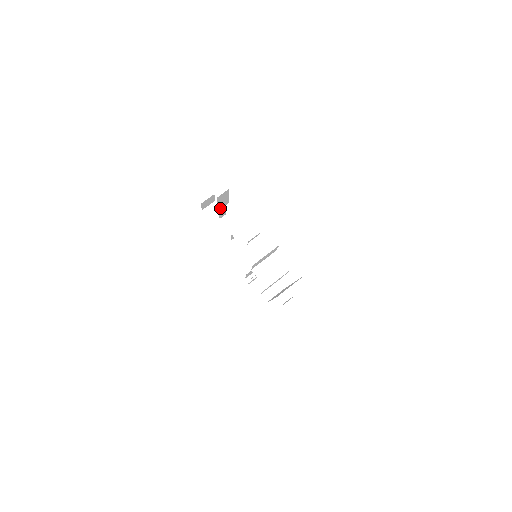
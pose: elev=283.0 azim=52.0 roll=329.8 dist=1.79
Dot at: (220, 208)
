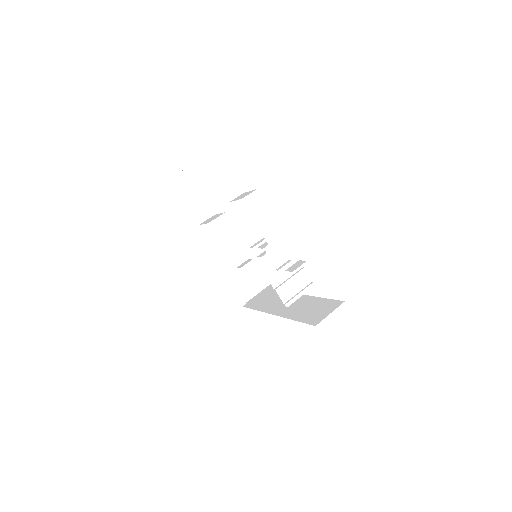
Dot at: (222, 190)
